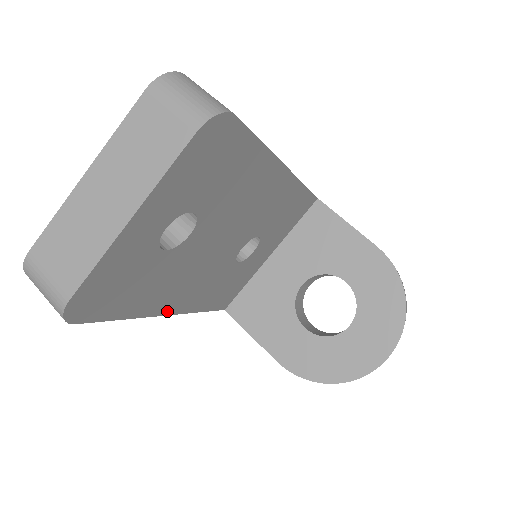
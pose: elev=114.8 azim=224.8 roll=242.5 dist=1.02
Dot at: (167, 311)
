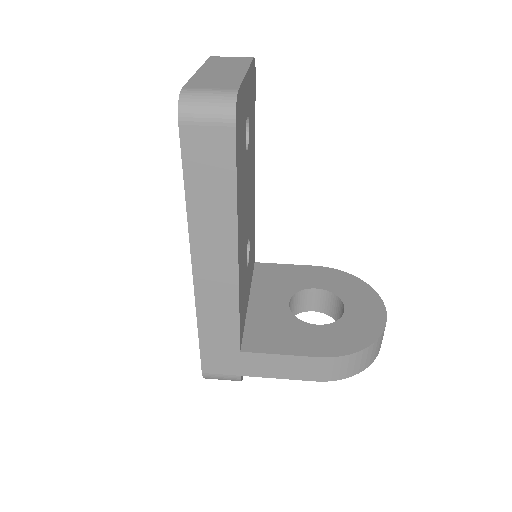
Dot at: (238, 243)
